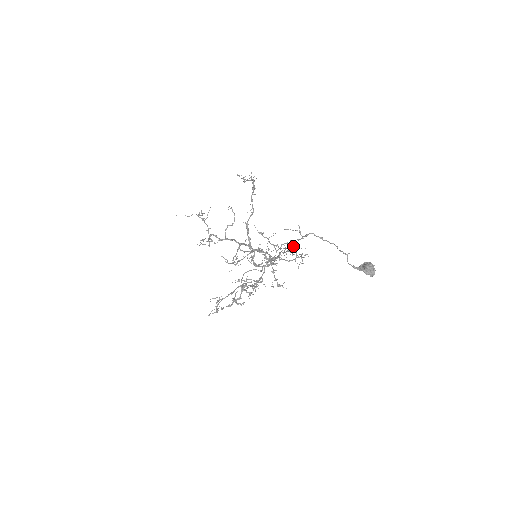
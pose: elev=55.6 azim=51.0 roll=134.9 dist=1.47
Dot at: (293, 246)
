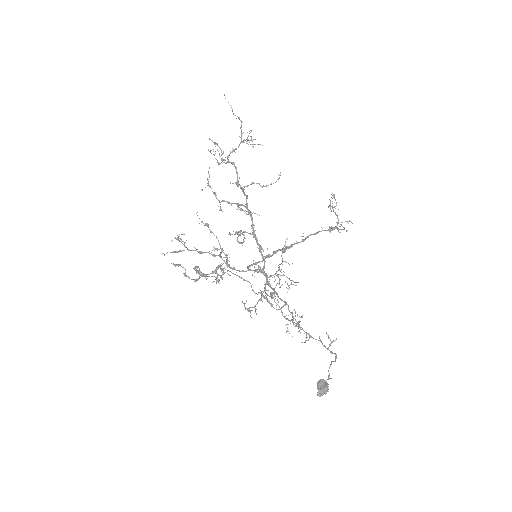
Dot at: occluded
